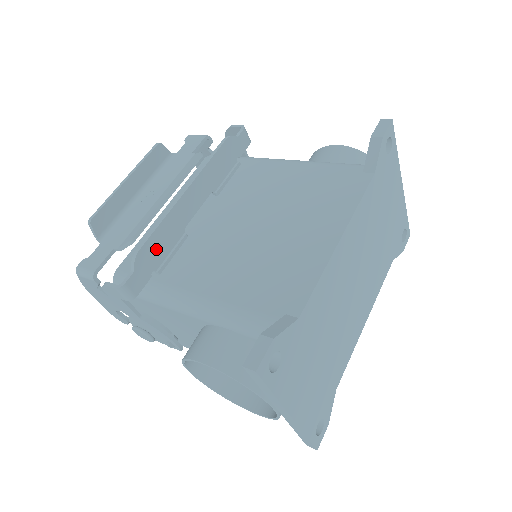
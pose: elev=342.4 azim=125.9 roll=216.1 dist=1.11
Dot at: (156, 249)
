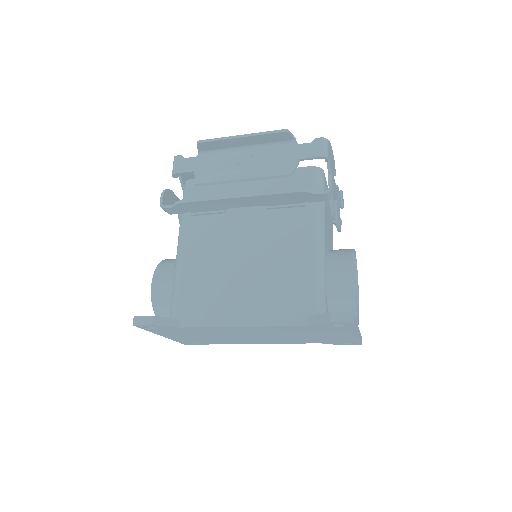
Dot at: (196, 207)
